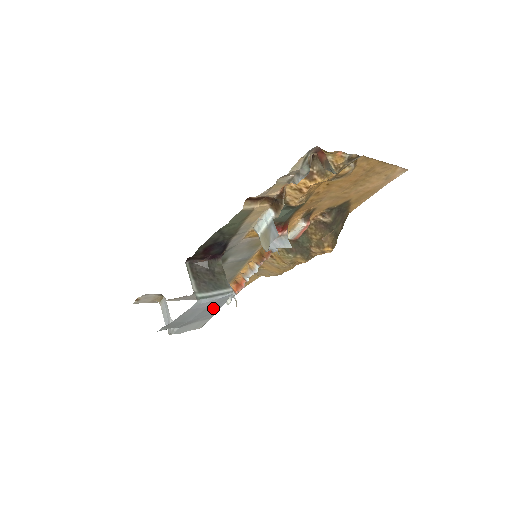
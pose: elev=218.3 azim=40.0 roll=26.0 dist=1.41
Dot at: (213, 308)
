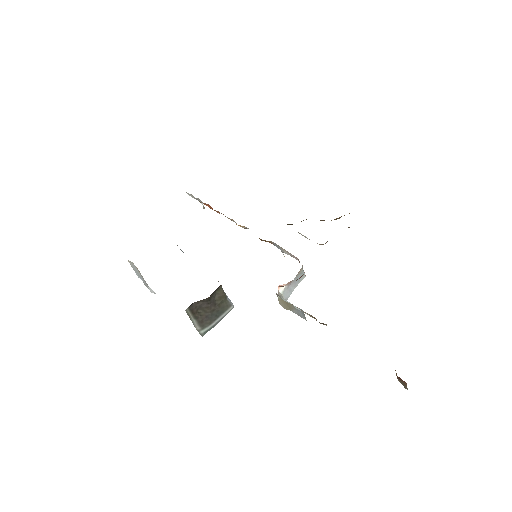
Dot at: occluded
